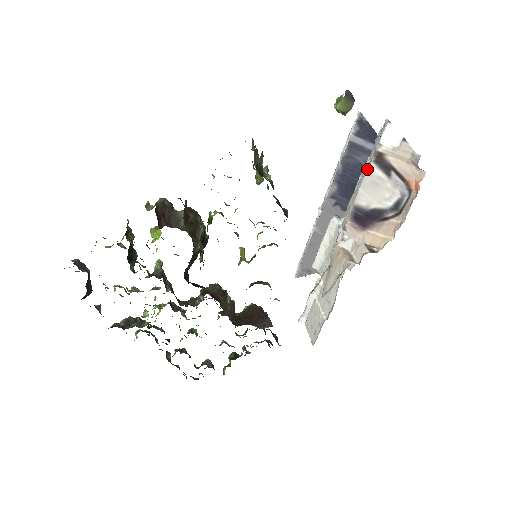
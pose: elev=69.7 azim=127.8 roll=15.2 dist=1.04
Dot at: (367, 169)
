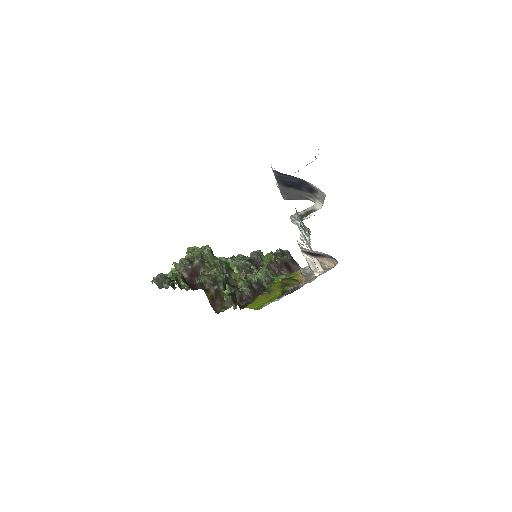
Dot at: occluded
